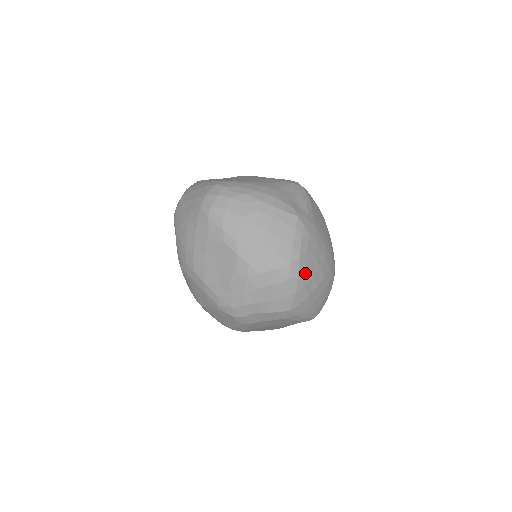
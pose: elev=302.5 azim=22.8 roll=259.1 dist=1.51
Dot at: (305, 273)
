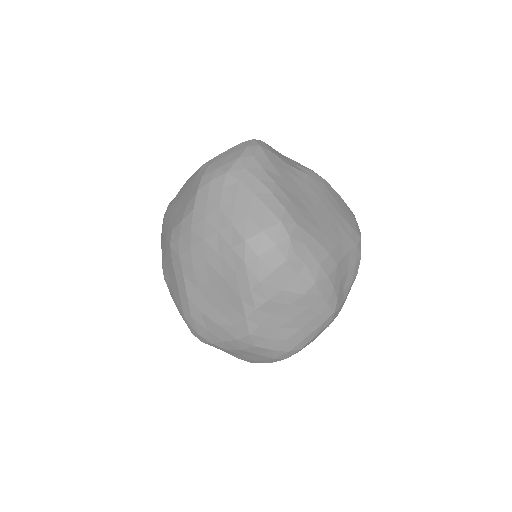
Dot at: occluded
